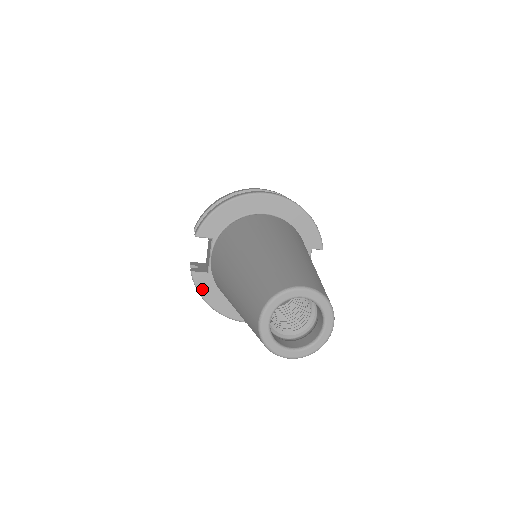
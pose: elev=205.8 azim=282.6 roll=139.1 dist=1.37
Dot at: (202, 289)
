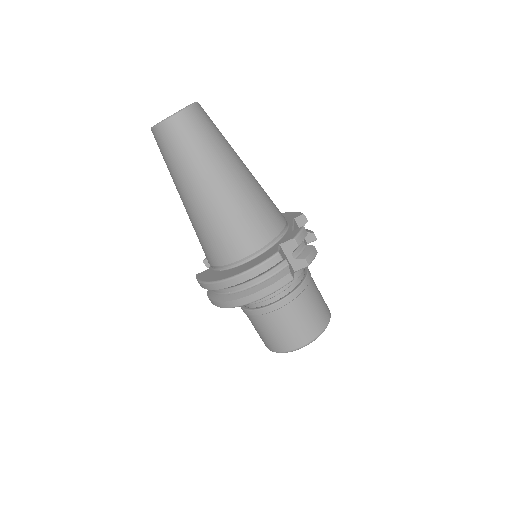
Dot at: (202, 278)
